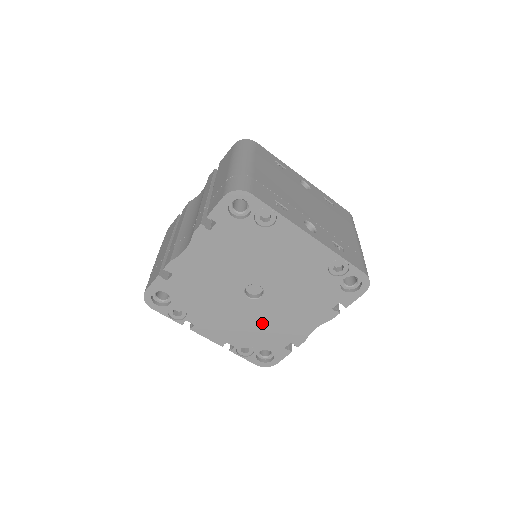
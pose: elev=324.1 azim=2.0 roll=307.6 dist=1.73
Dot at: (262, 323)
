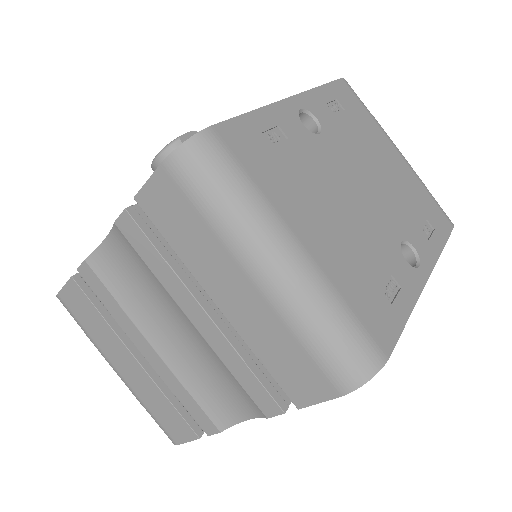
Dot at: occluded
